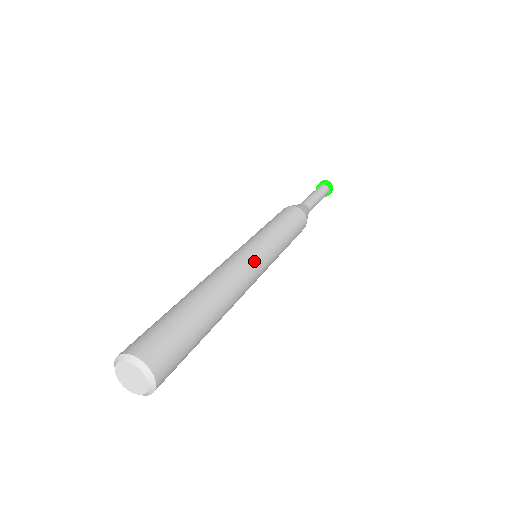
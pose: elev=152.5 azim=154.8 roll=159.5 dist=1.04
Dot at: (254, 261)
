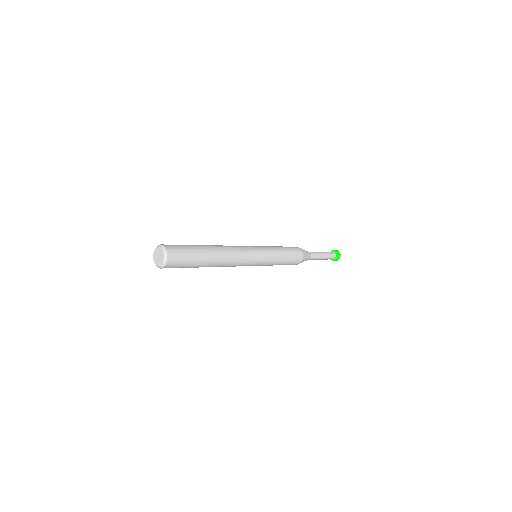
Dot at: (250, 256)
